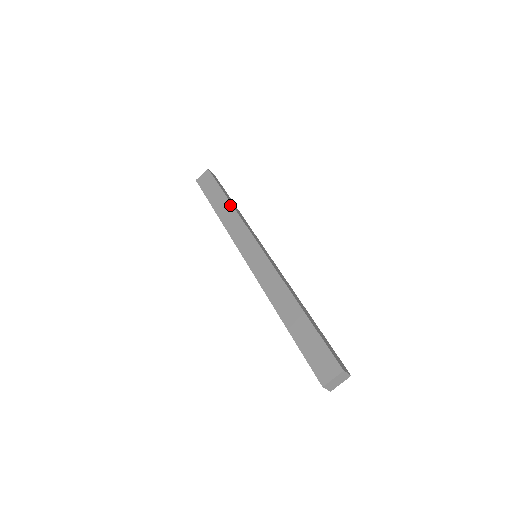
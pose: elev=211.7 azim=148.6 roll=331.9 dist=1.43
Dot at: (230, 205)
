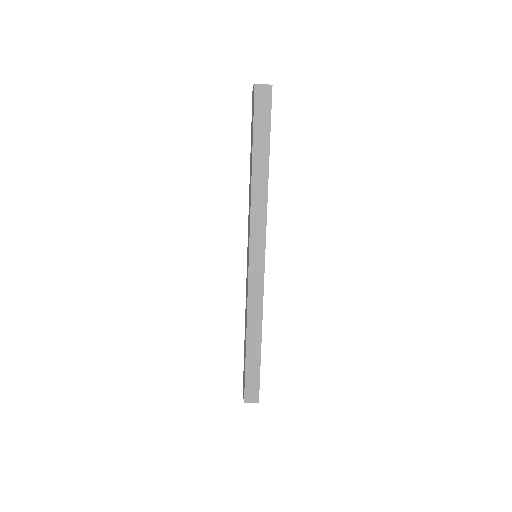
Dot at: (251, 177)
